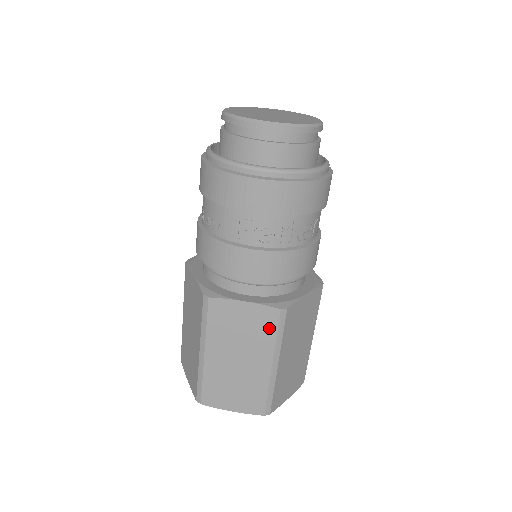
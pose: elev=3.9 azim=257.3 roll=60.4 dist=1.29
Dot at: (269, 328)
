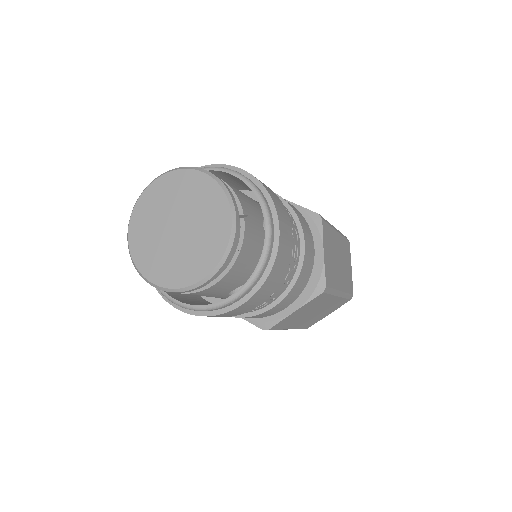
Dot at: occluded
